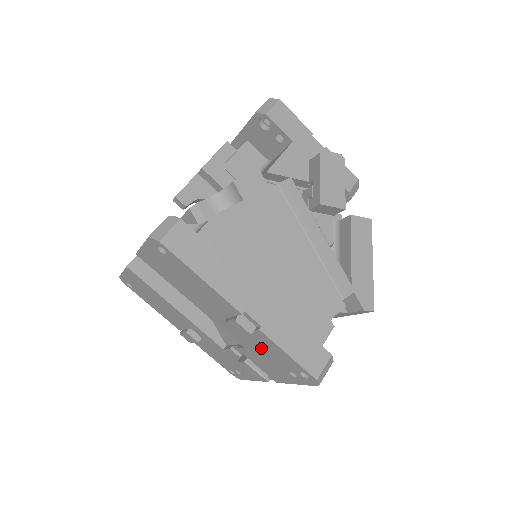
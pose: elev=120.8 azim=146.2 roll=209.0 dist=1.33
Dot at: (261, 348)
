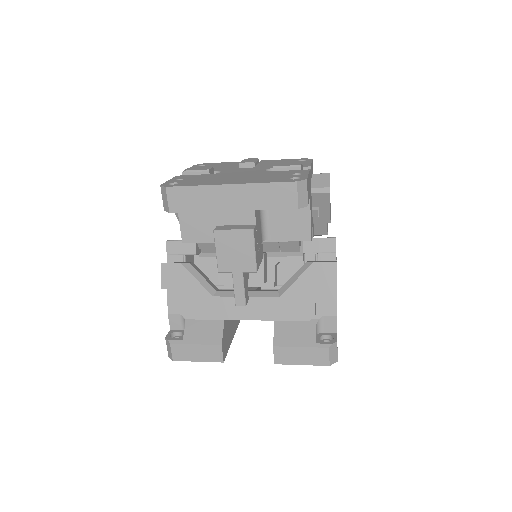
Dot at: occluded
